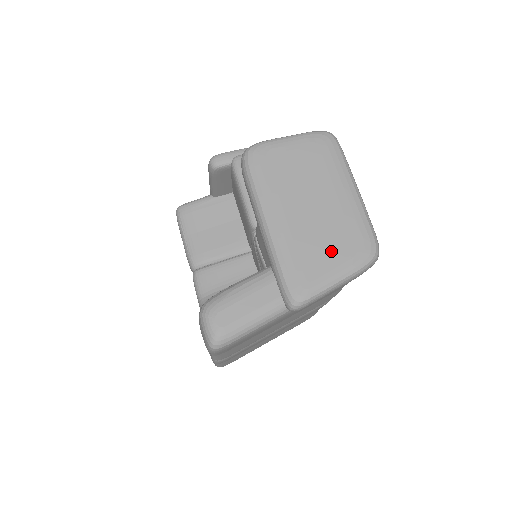
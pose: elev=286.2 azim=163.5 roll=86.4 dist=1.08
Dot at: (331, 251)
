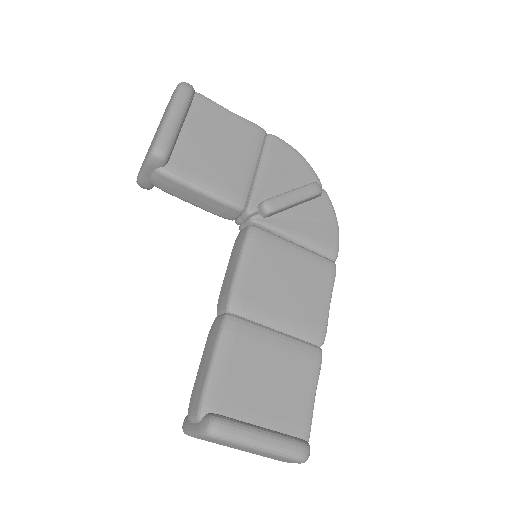
Dot at: occluded
